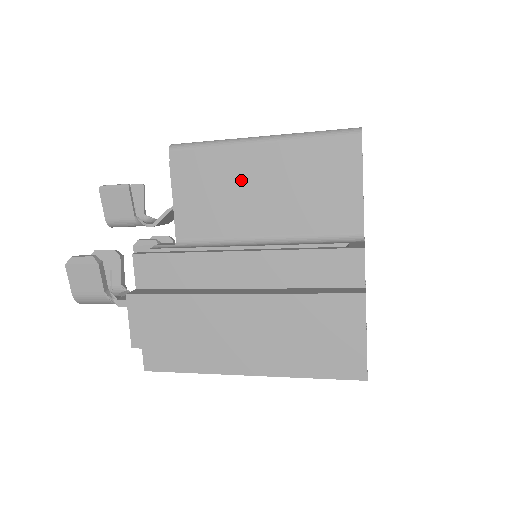
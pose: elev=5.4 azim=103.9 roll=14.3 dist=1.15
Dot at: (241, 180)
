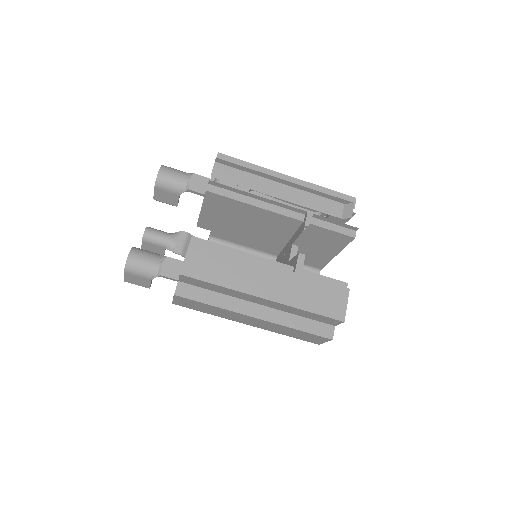
Dot at: occluded
